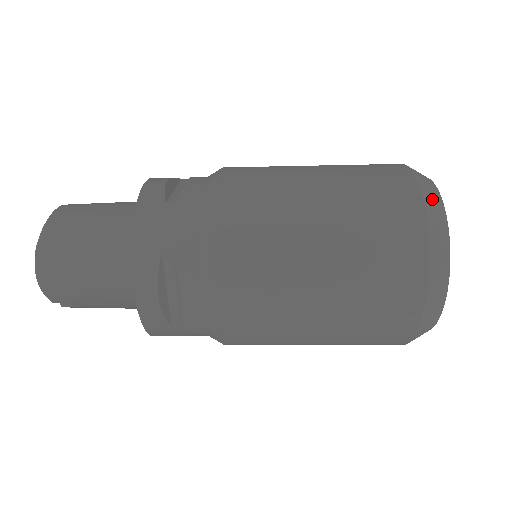
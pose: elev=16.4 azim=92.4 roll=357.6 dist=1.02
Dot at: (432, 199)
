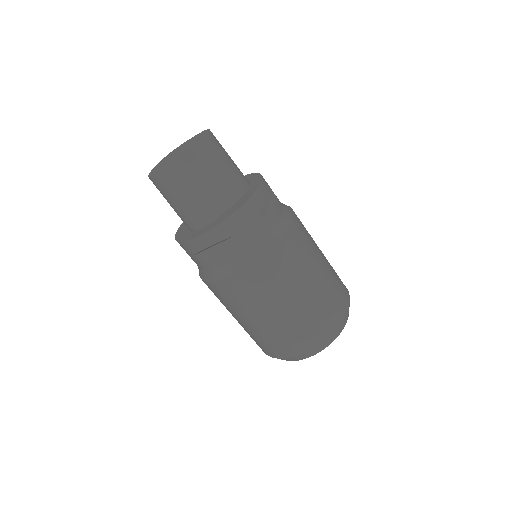
Dot at: occluded
